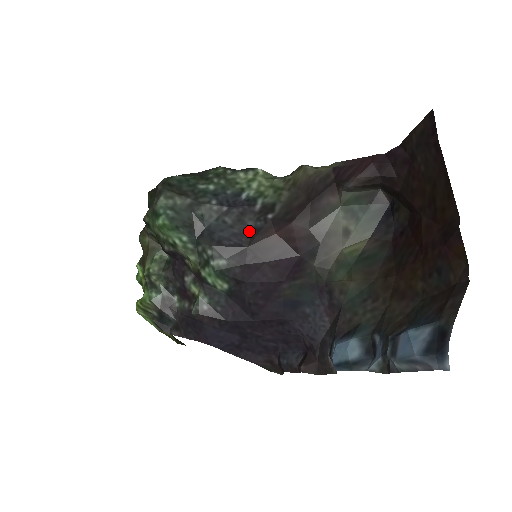
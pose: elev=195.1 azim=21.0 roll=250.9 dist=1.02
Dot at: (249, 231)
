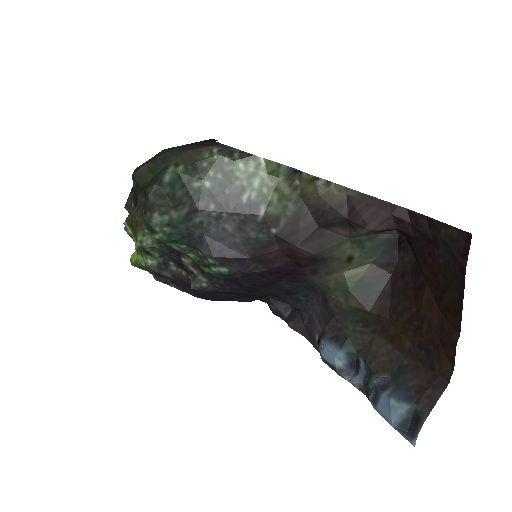
Dot at: (251, 242)
